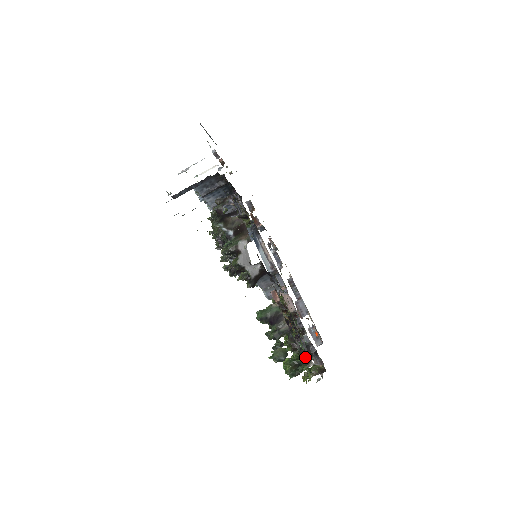
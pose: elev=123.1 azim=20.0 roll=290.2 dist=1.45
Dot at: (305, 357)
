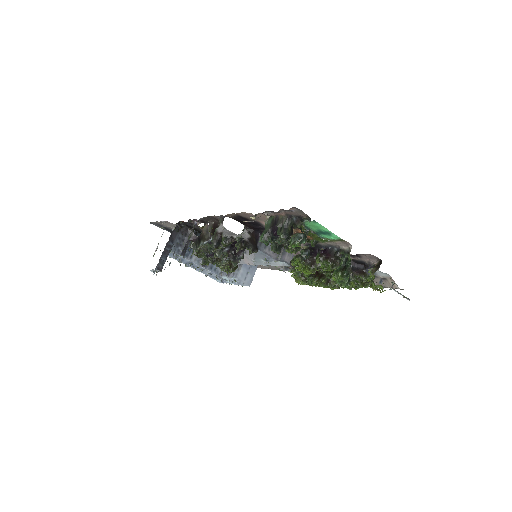
Dot at: (343, 253)
